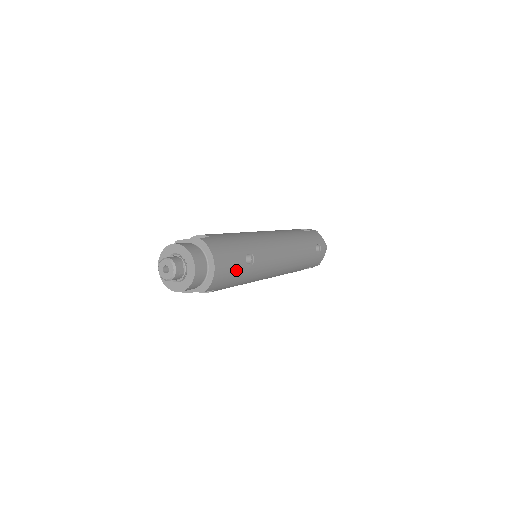
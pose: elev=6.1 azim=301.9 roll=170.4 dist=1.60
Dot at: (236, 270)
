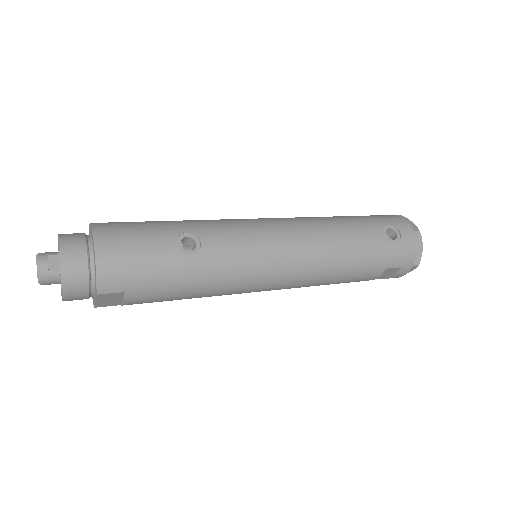
Dot at: (155, 258)
